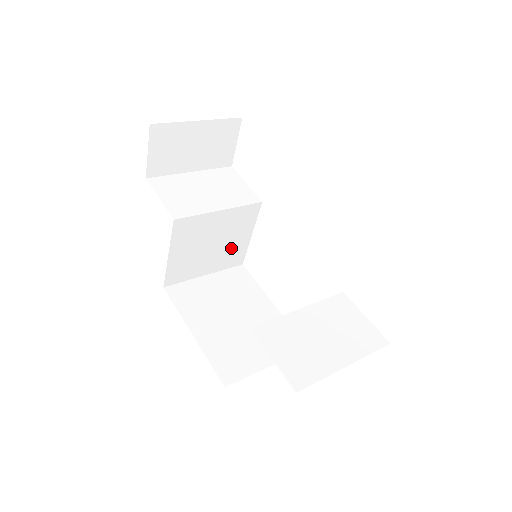
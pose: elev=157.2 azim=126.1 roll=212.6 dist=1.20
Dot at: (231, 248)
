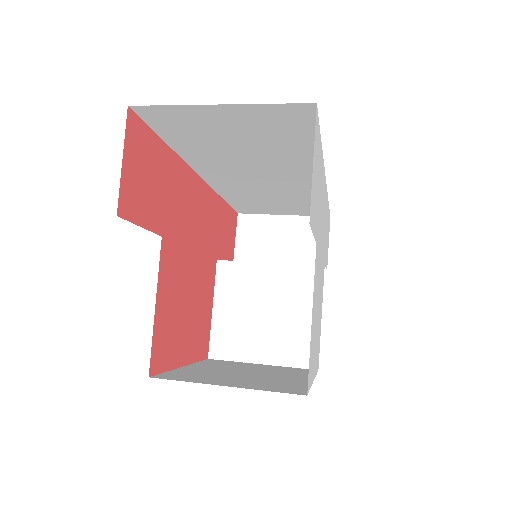
Dot at: (294, 330)
